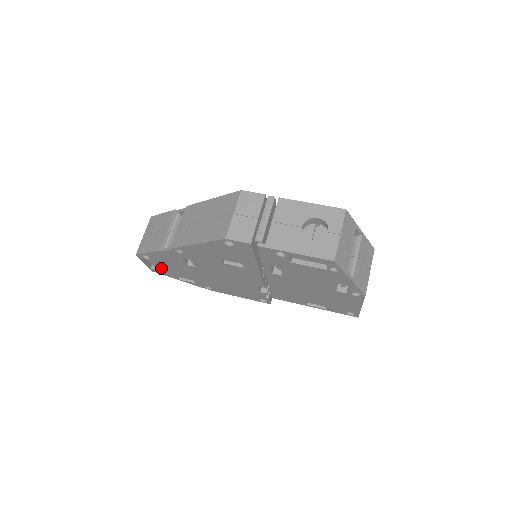
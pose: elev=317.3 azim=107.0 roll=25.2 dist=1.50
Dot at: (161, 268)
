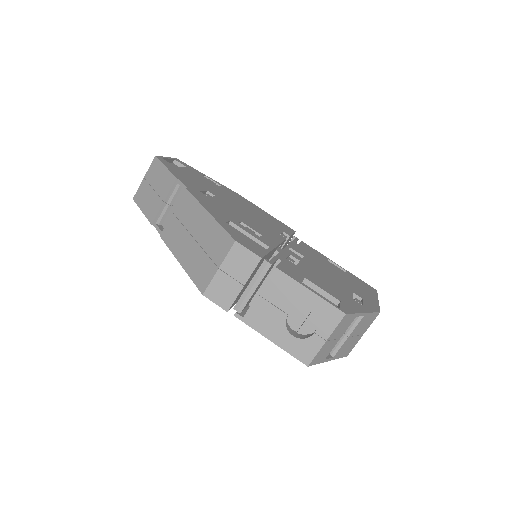
Dot at: occluded
